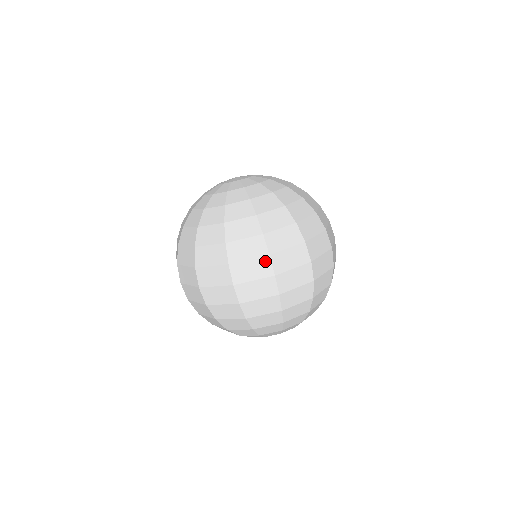
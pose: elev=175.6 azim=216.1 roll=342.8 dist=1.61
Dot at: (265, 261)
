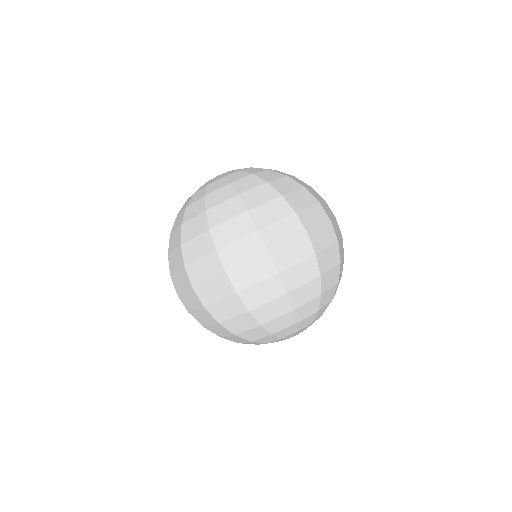
Dot at: (254, 238)
